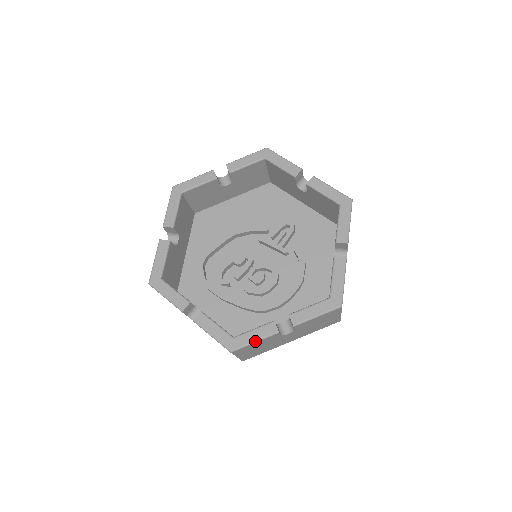
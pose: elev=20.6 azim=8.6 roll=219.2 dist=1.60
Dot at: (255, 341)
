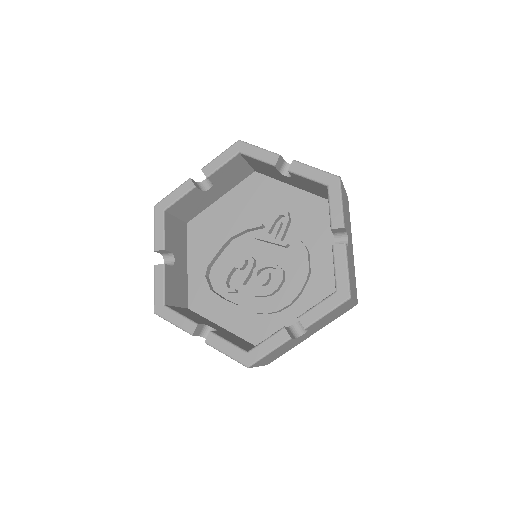
Dot at: (269, 352)
